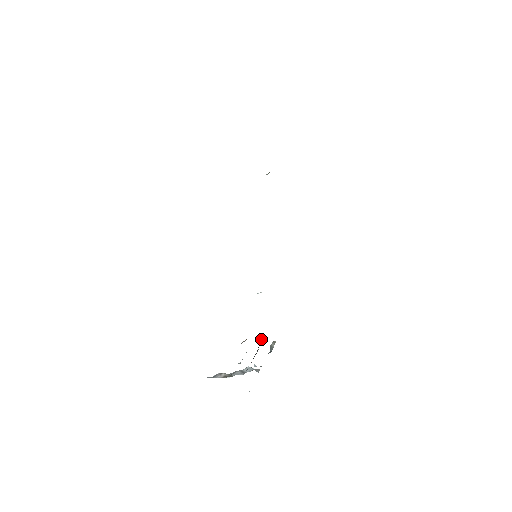
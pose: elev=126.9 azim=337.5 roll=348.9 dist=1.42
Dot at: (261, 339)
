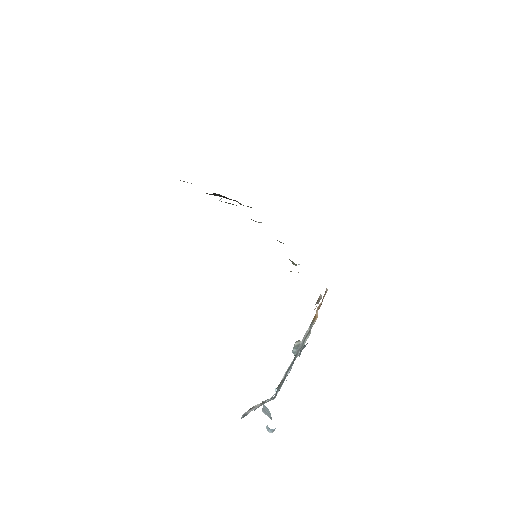
Dot at: (319, 307)
